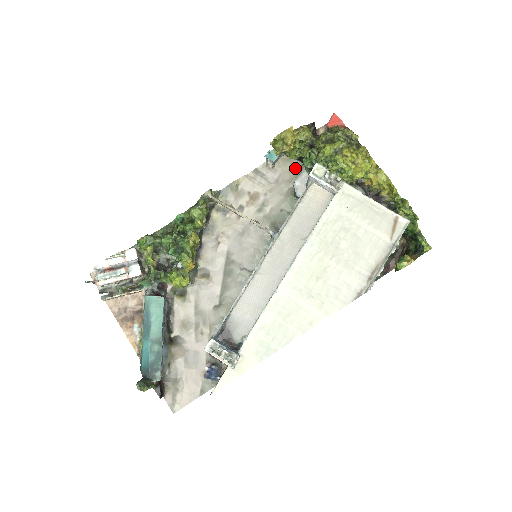
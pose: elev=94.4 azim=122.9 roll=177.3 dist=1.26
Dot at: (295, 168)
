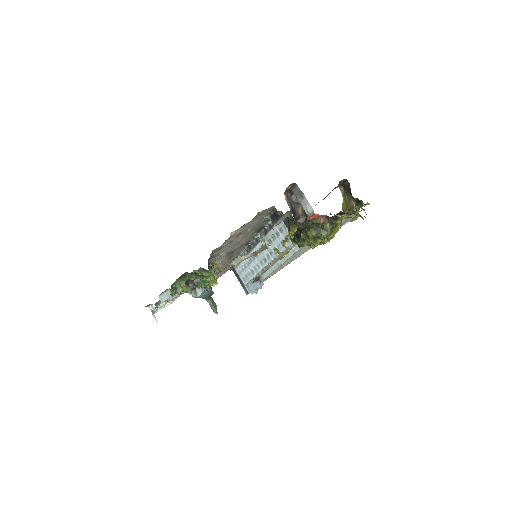
Dot at: (268, 211)
